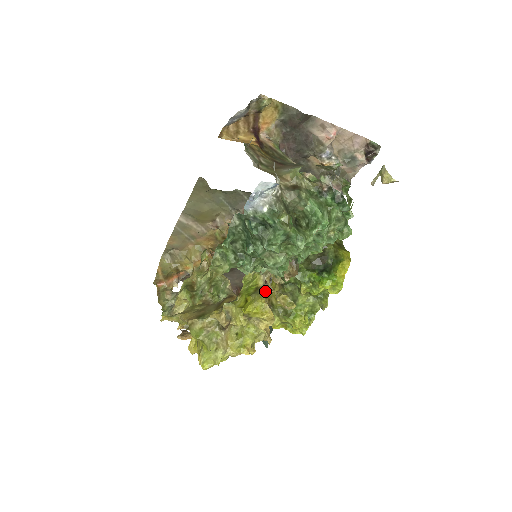
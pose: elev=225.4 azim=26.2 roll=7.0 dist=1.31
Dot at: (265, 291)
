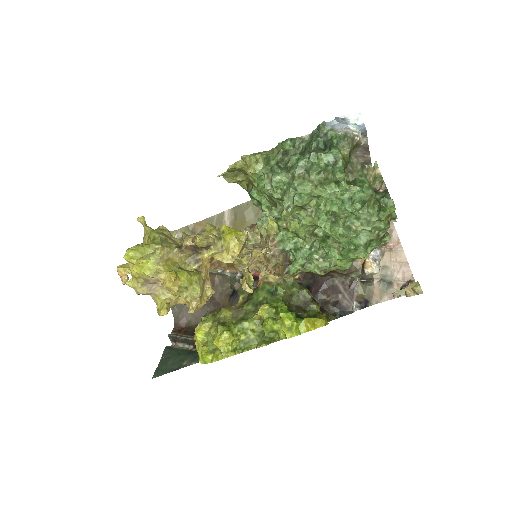
Dot at: occluded
